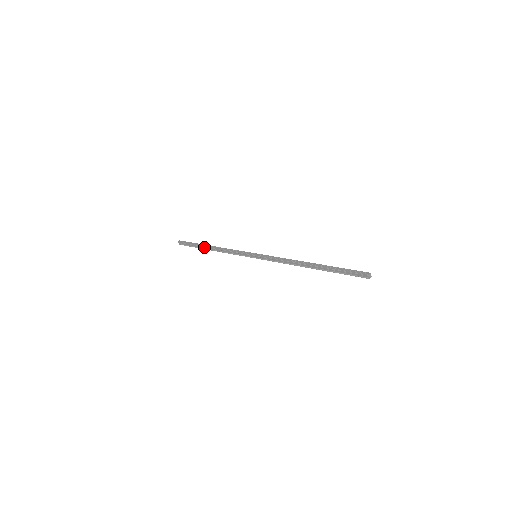
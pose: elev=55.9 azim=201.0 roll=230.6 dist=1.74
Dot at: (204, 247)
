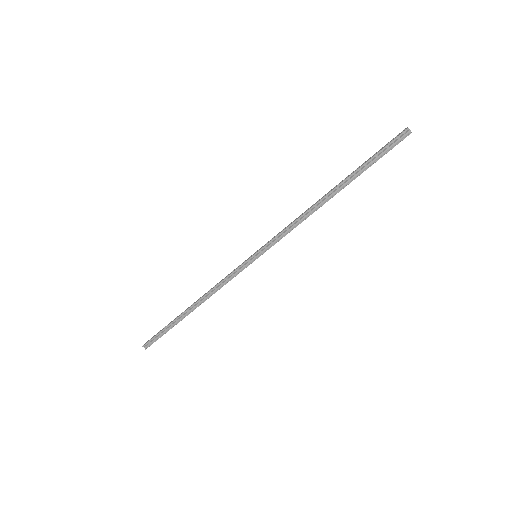
Dot at: (182, 315)
